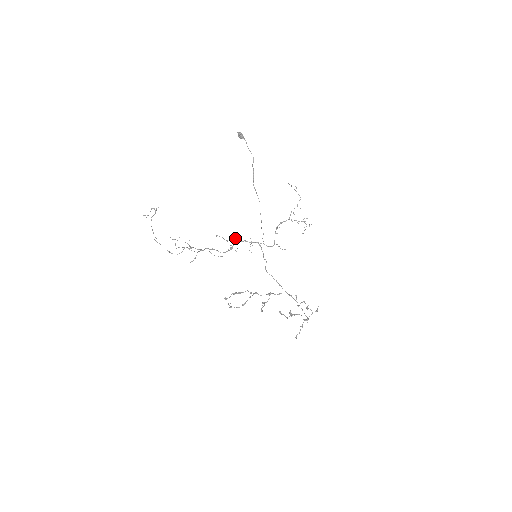
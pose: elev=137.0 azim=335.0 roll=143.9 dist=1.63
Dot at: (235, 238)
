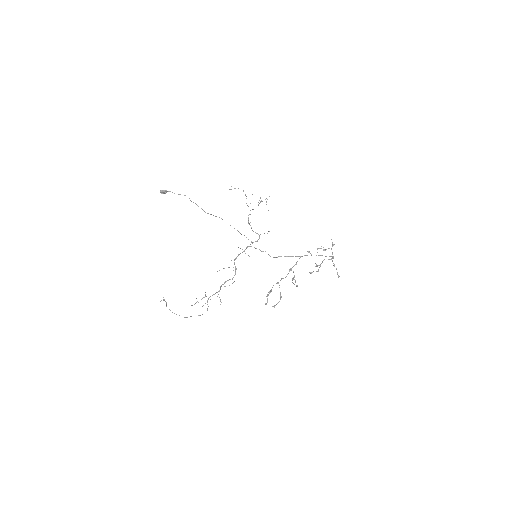
Dot at: (231, 260)
